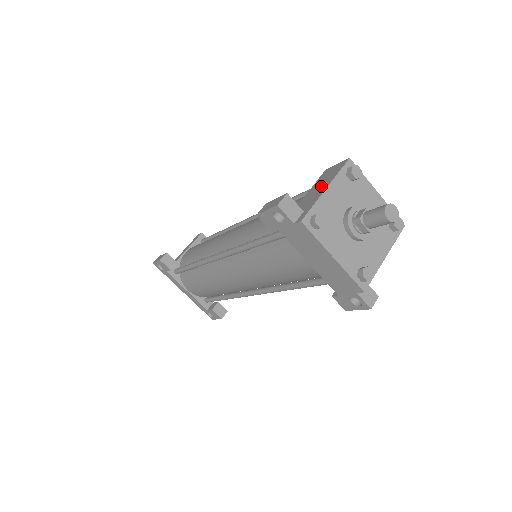
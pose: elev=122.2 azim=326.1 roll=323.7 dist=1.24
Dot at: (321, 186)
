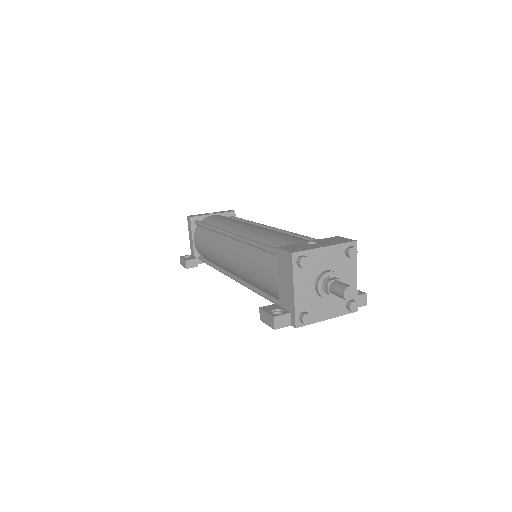
Dot at: (287, 282)
